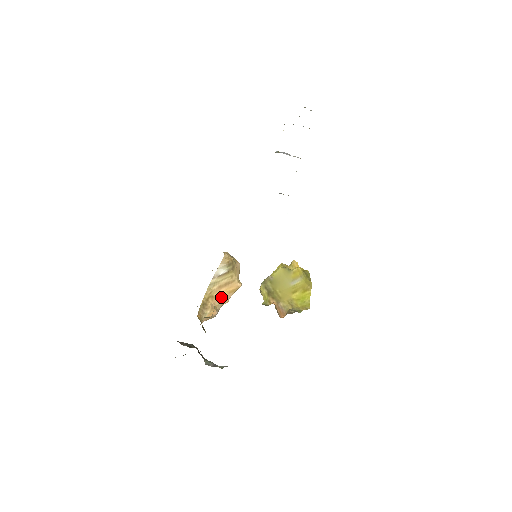
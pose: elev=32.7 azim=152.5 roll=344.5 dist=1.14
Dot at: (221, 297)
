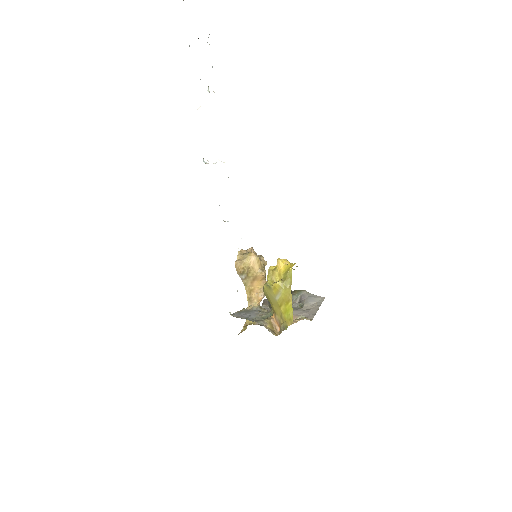
Dot at: (259, 285)
